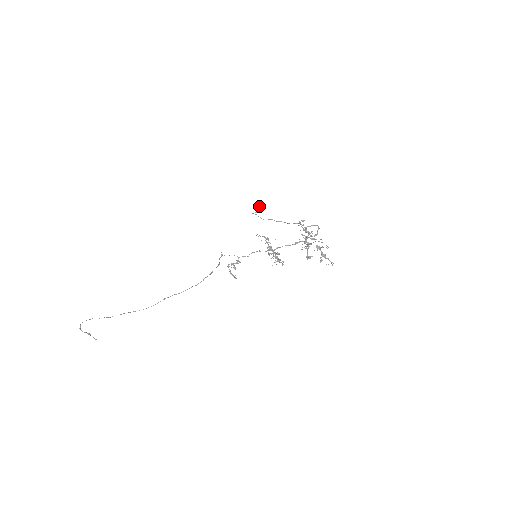
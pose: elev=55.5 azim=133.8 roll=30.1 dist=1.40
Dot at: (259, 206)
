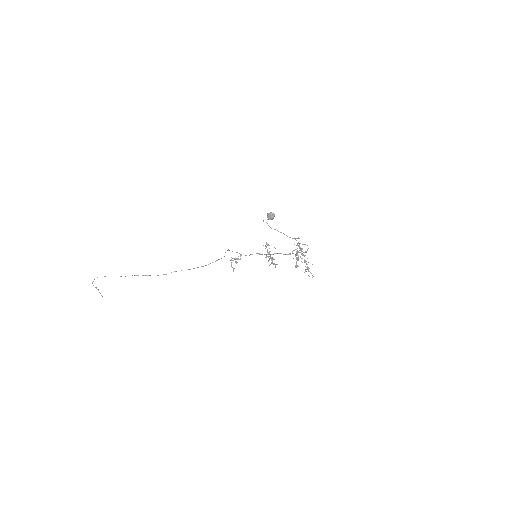
Dot at: (272, 215)
